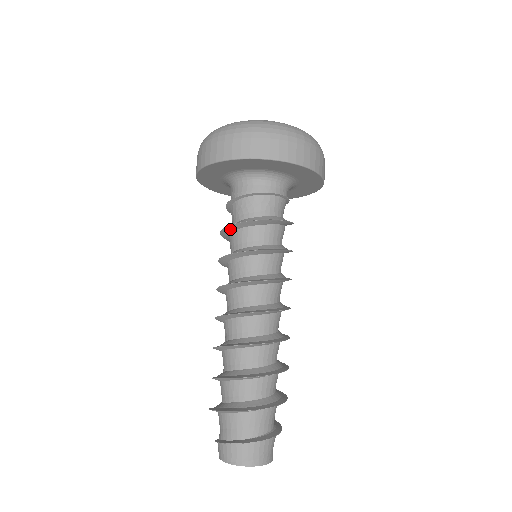
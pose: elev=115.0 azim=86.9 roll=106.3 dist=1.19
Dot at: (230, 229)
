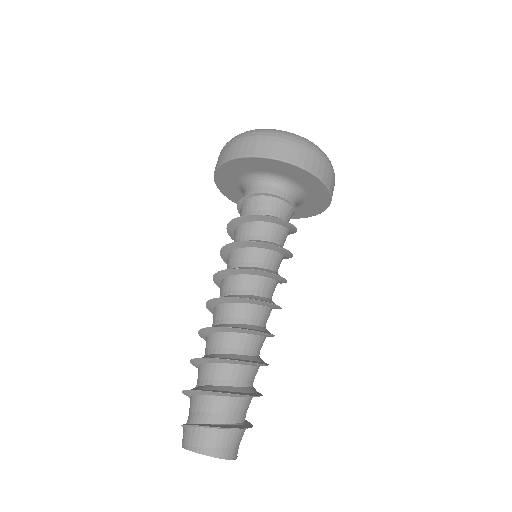
Dot at: (231, 228)
